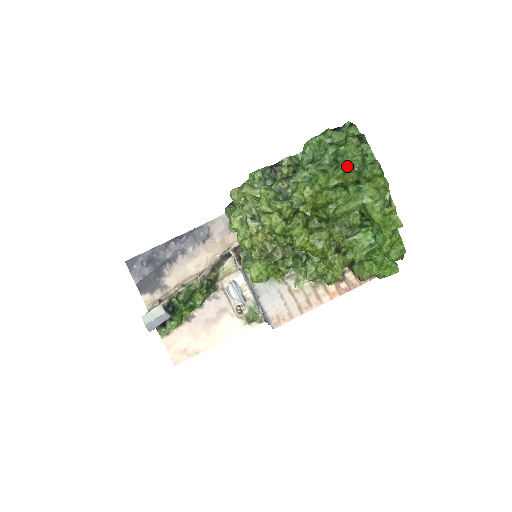
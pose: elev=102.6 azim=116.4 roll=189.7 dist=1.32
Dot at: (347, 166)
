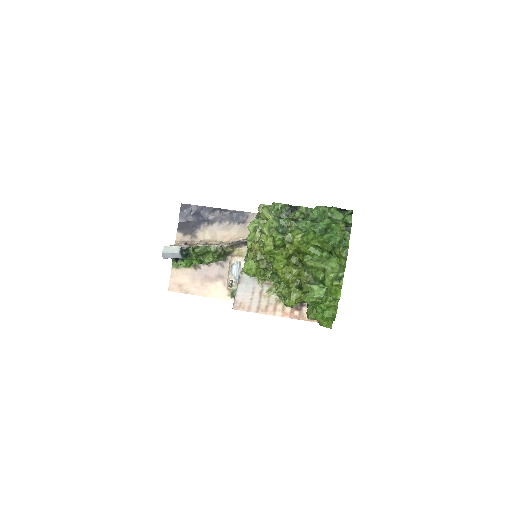
Dot at: (327, 238)
